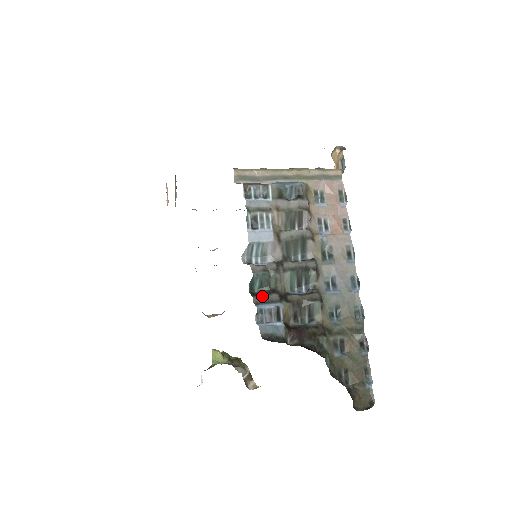
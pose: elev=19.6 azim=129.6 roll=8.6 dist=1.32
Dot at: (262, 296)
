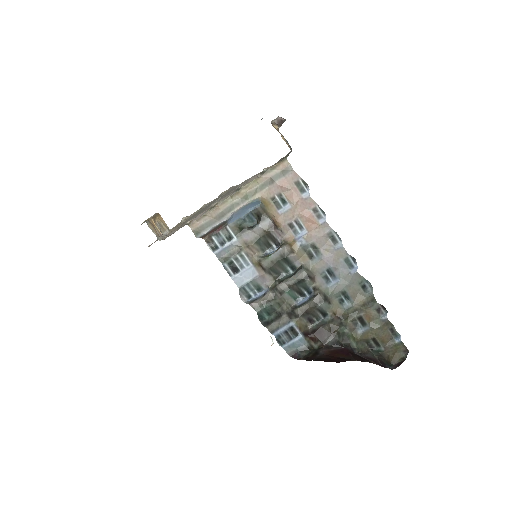
Dot at: (274, 323)
